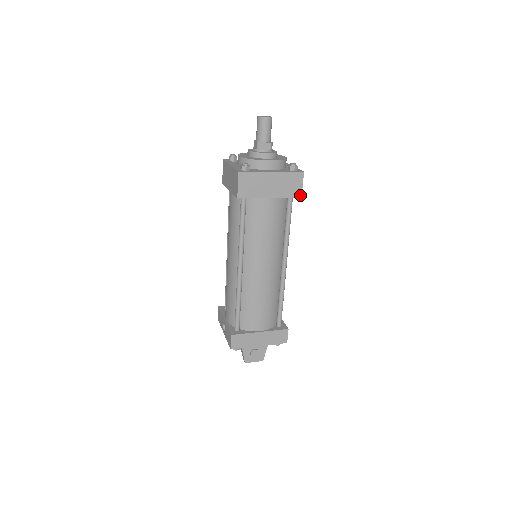
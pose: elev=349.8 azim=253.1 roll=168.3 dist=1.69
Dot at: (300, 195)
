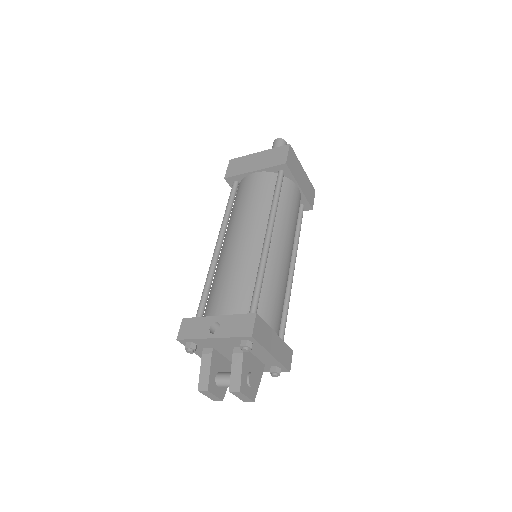
Dot at: (312, 207)
